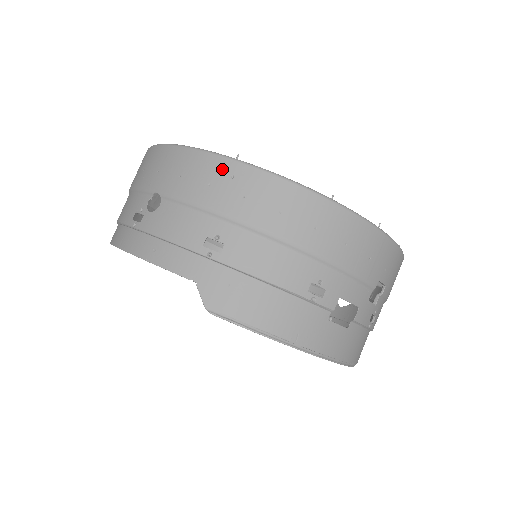
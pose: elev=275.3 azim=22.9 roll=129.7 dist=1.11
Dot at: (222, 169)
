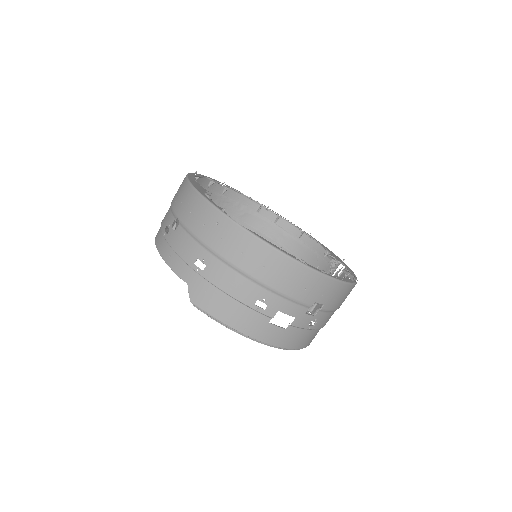
Dot at: (213, 216)
